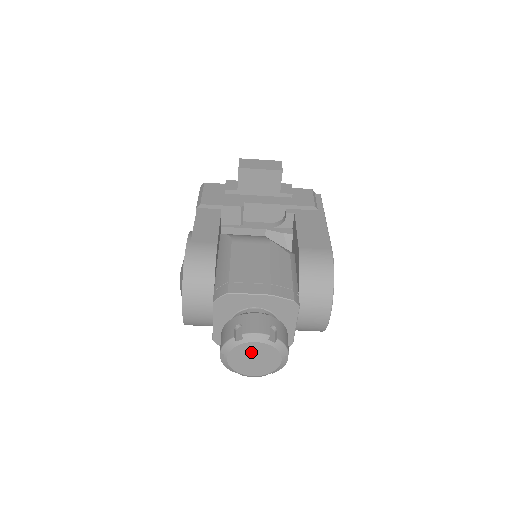
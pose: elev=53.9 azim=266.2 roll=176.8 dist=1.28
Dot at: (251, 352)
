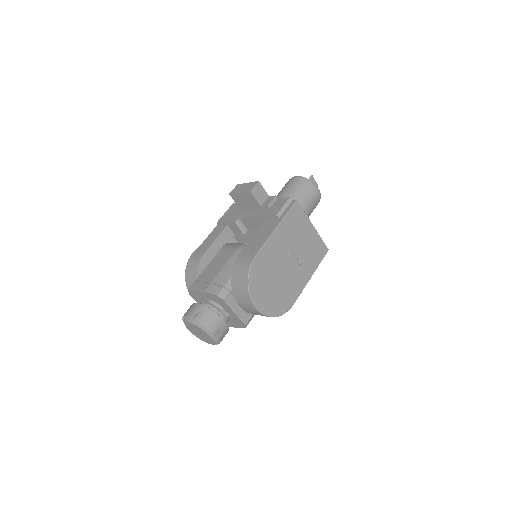
Dot at: (193, 328)
